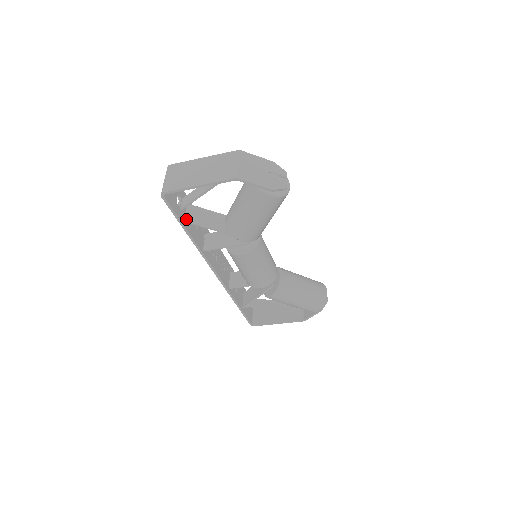
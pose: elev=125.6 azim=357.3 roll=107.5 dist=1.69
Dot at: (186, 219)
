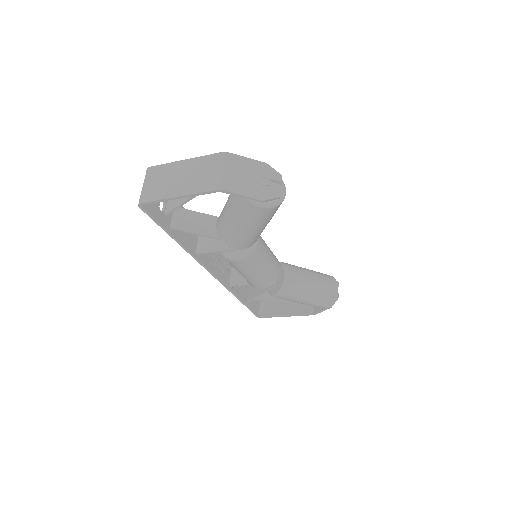
Dot at: (172, 226)
